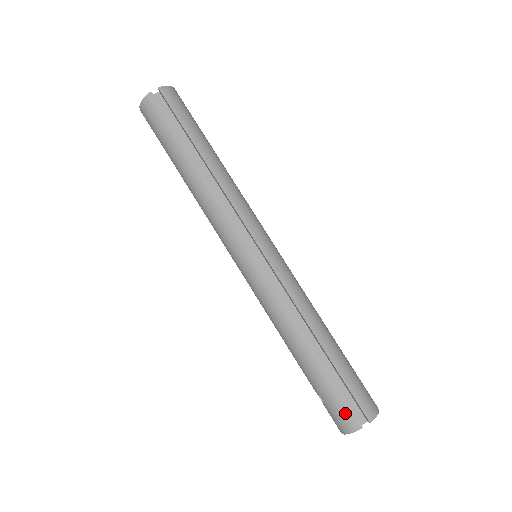
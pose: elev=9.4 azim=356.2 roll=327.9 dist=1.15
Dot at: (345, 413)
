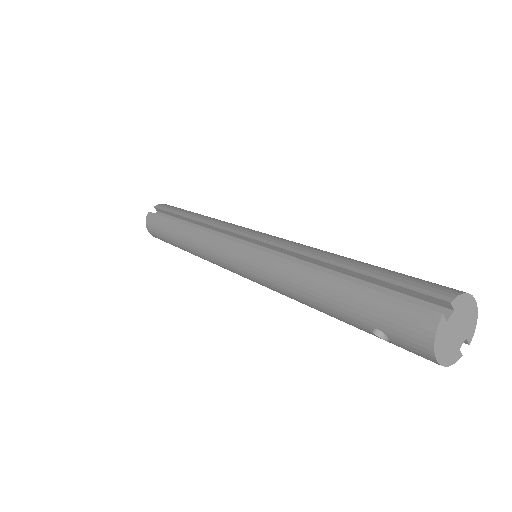
Dot at: (406, 314)
